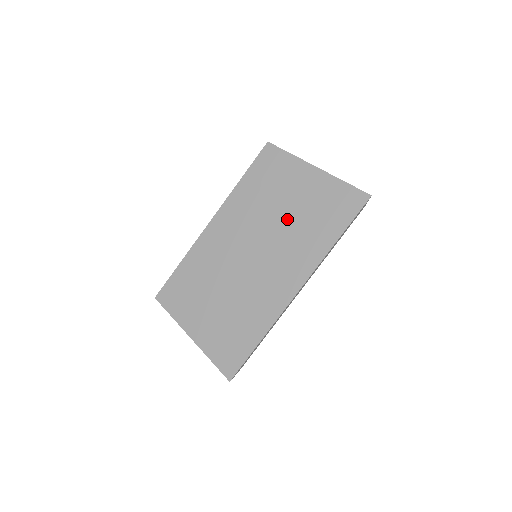
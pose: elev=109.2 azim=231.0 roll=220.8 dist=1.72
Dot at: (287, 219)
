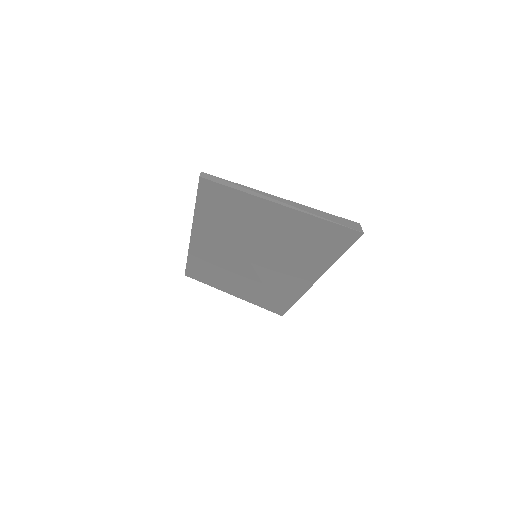
Dot at: (271, 243)
